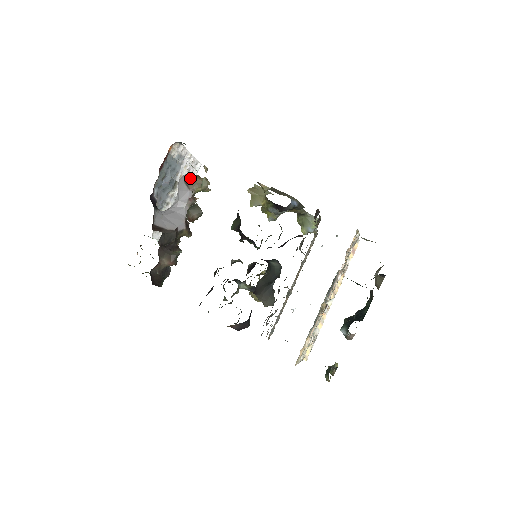
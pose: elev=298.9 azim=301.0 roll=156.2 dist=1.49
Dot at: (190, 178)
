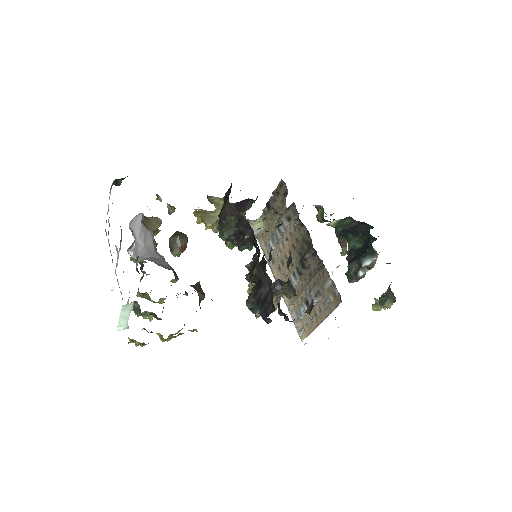
Dot at: (144, 217)
